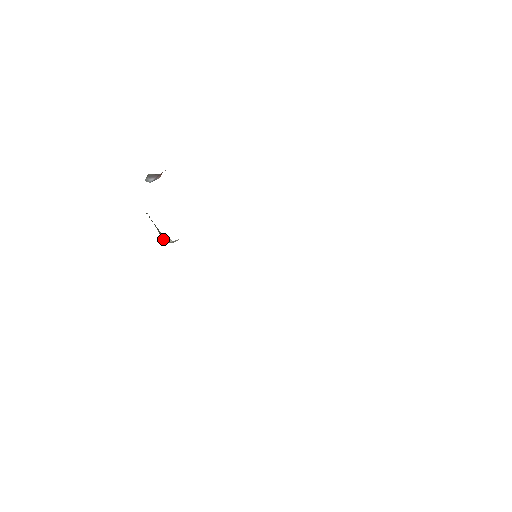
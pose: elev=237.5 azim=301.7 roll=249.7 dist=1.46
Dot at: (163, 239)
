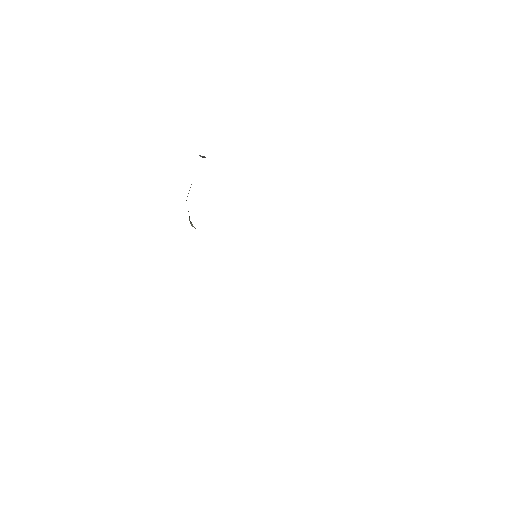
Dot at: (190, 222)
